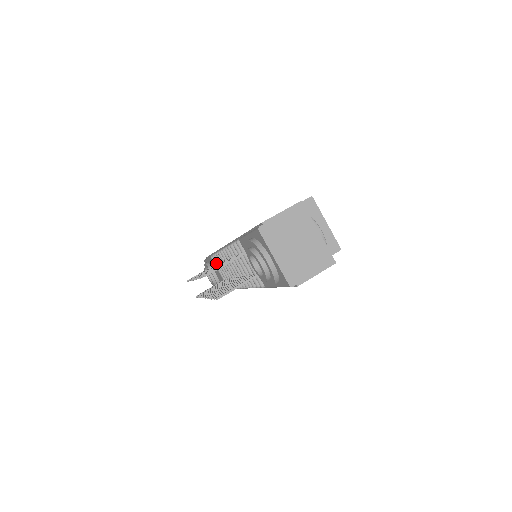
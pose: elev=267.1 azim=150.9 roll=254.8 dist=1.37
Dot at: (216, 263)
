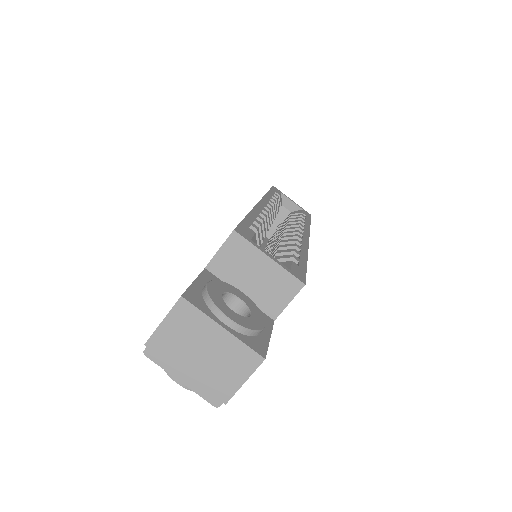
Dot at: occluded
